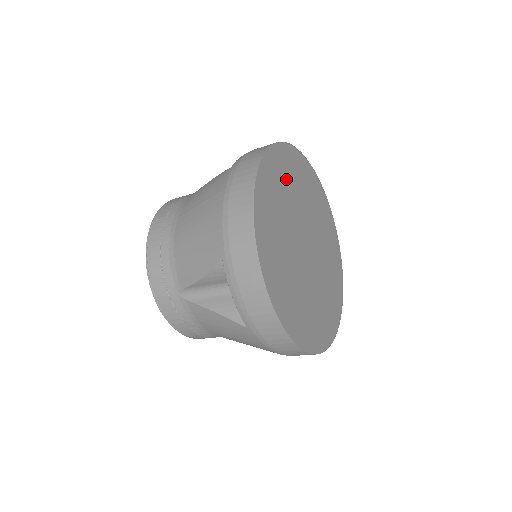
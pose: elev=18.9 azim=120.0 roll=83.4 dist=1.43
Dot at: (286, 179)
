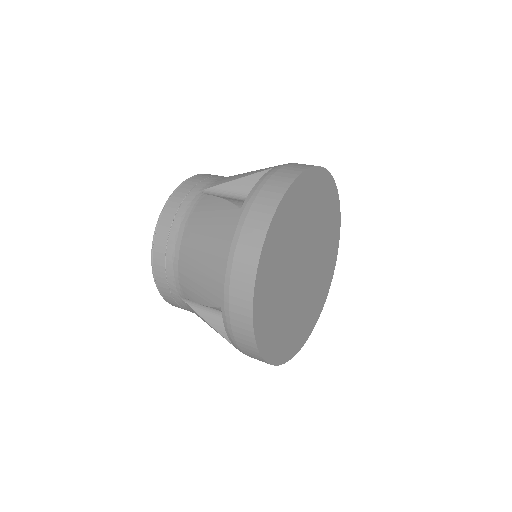
Dot at: (295, 216)
